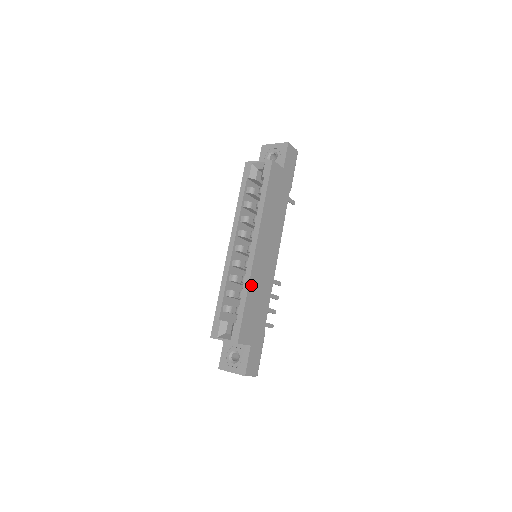
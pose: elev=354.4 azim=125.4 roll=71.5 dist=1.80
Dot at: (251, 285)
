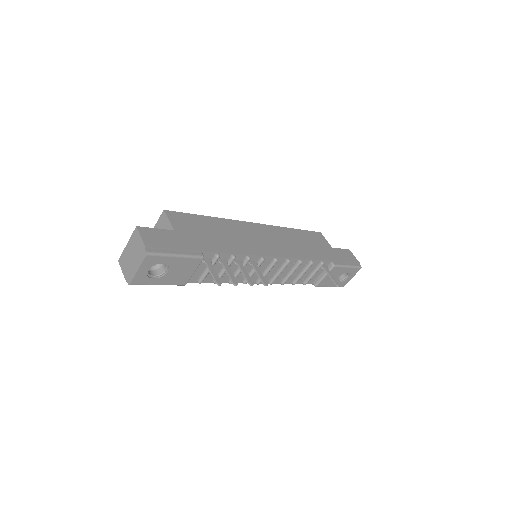
Dot at: (225, 222)
